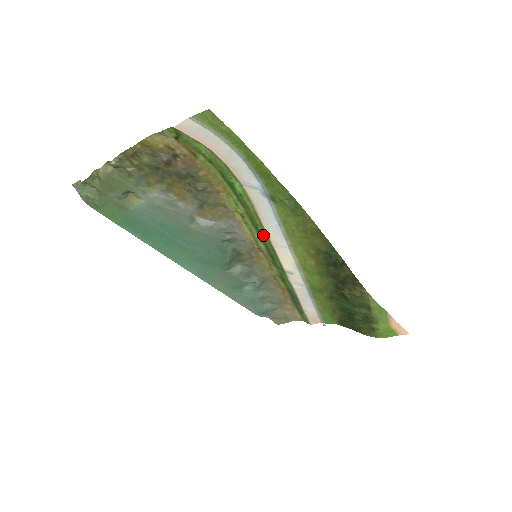
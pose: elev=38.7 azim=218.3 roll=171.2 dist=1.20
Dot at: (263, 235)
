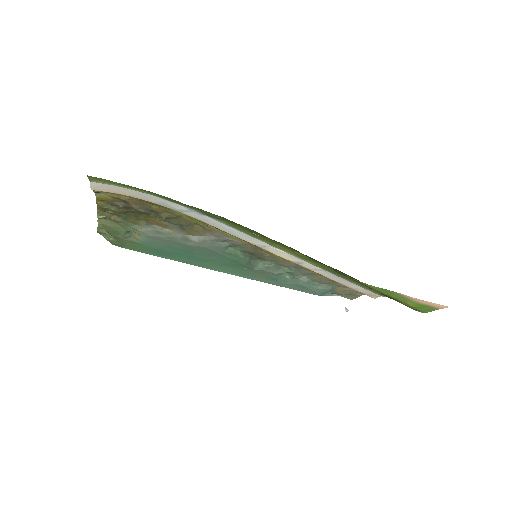
Dot at: occluded
